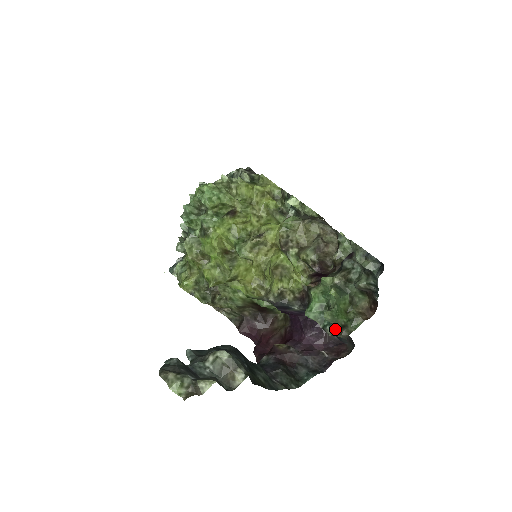
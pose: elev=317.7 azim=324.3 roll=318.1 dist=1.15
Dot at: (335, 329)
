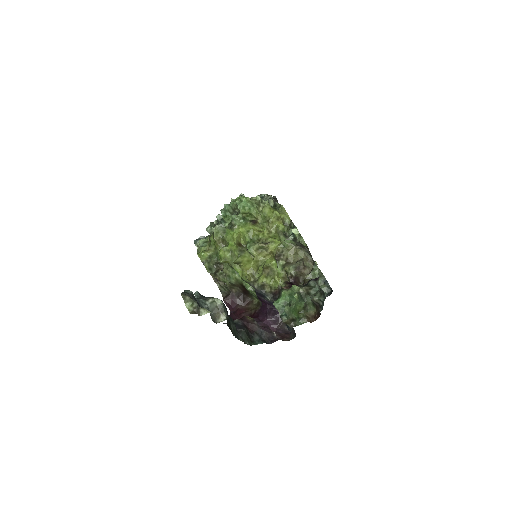
Dot at: (288, 319)
